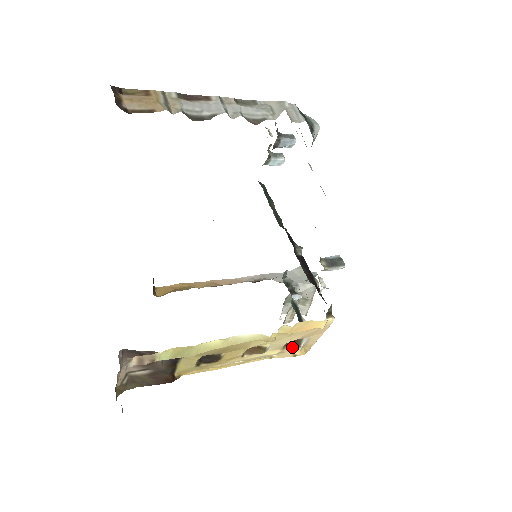
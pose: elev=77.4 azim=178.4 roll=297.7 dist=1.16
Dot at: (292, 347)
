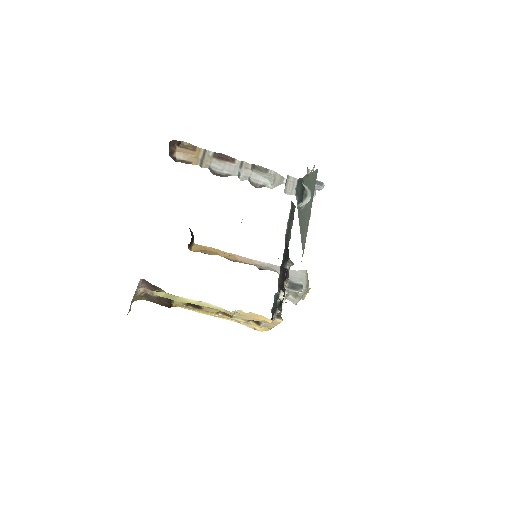
Dot at: (255, 323)
